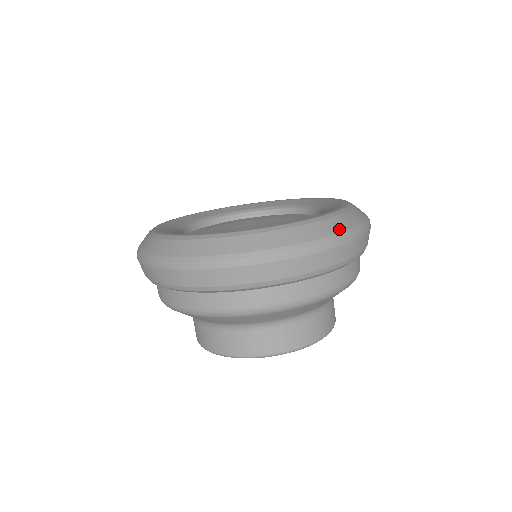
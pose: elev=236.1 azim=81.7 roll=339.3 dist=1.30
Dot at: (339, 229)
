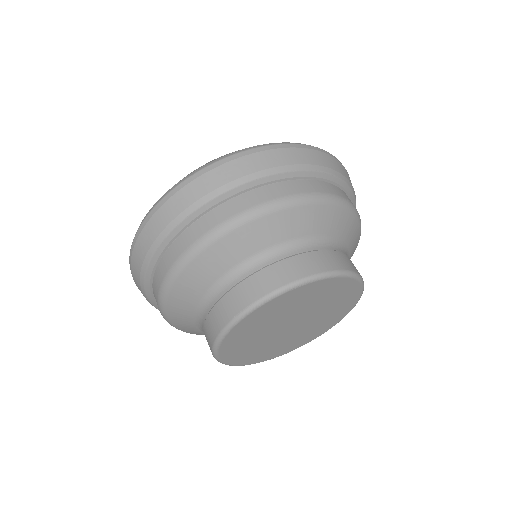
Dot at: occluded
